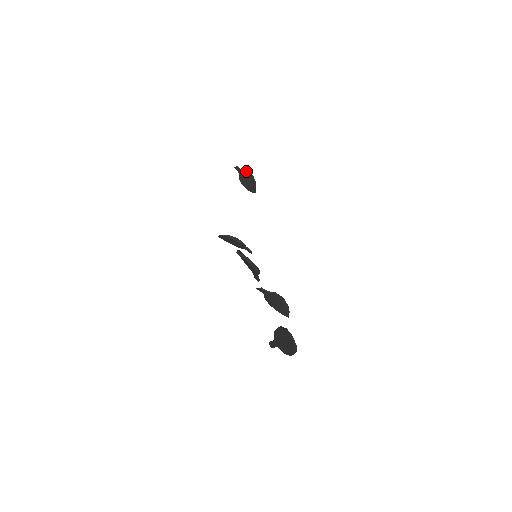
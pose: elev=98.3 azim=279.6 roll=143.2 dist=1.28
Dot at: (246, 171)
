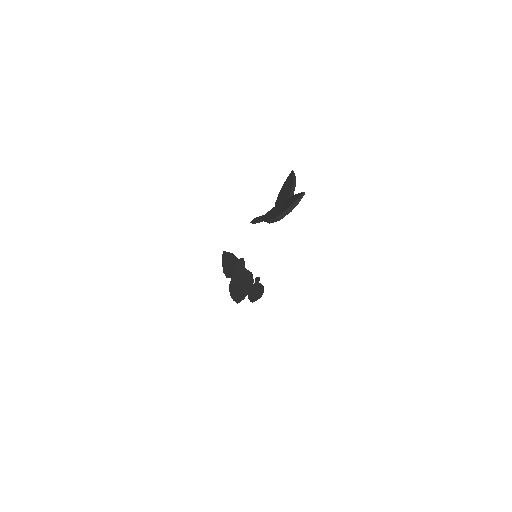
Dot at: occluded
